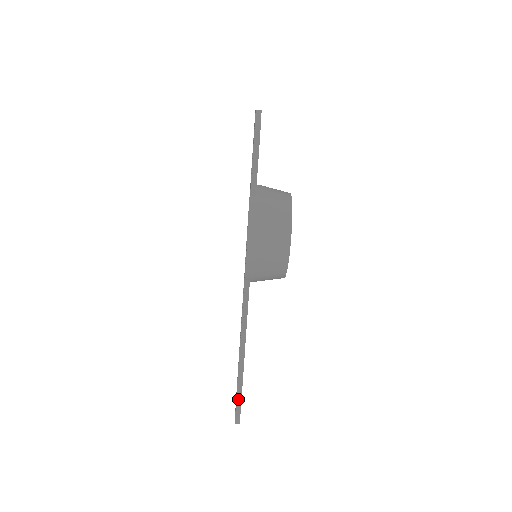
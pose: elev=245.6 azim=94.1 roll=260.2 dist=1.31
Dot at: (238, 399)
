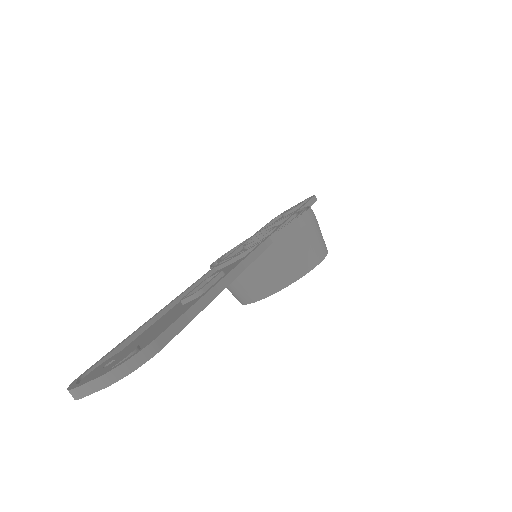
Dot at: (180, 321)
